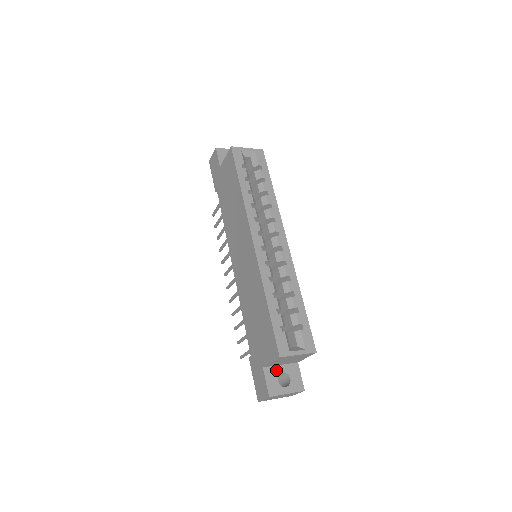
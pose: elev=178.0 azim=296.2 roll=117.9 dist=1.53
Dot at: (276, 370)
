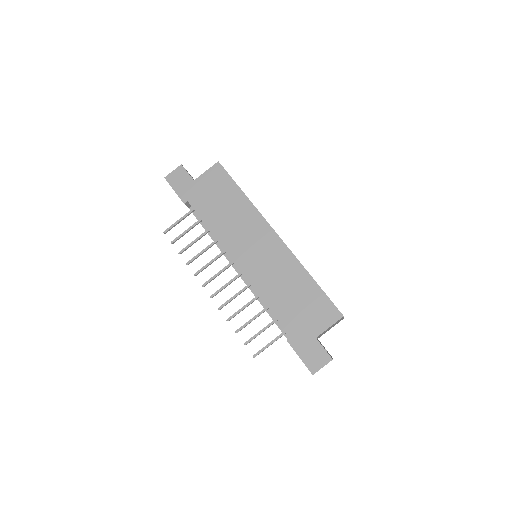
Dot at: occluded
